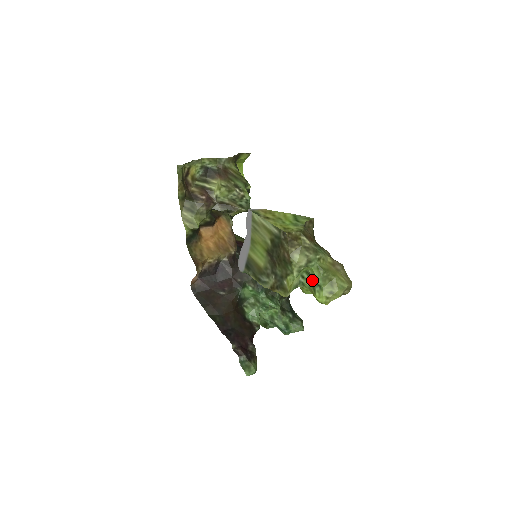
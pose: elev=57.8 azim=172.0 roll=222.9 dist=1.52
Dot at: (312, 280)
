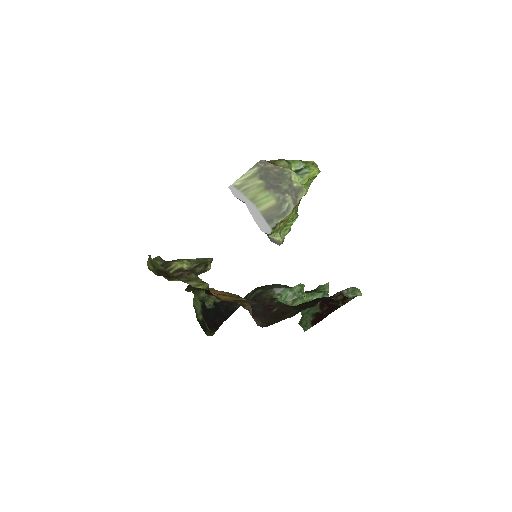
Dot at: (299, 173)
